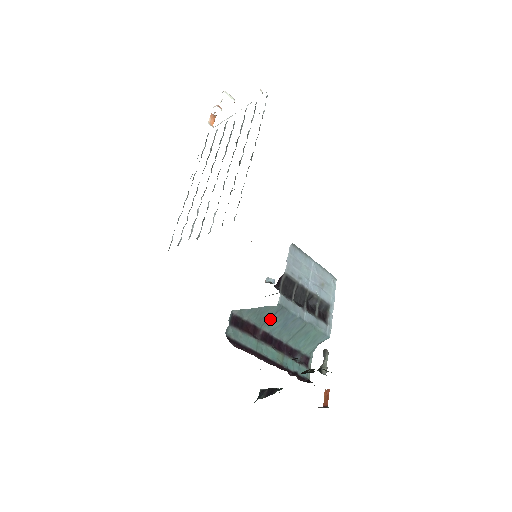
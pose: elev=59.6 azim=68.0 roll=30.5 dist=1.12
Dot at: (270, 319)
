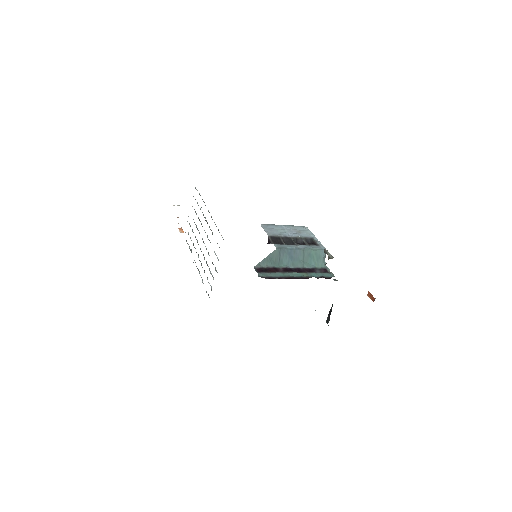
Dot at: (280, 259)
